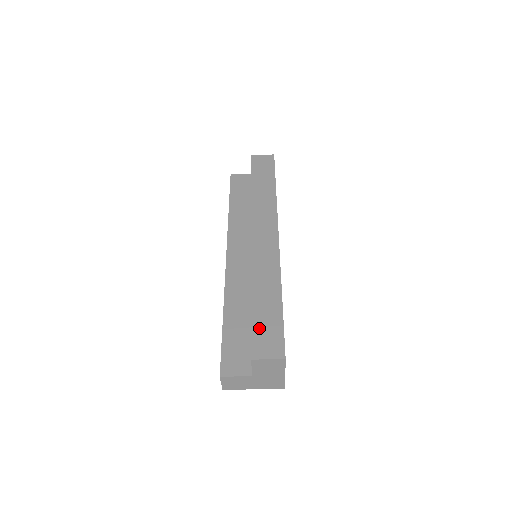
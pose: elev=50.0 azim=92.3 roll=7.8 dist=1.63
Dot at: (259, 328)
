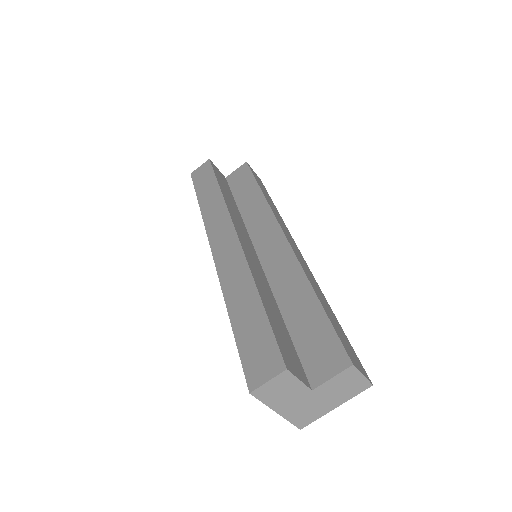
Dot at: (339, 333)
